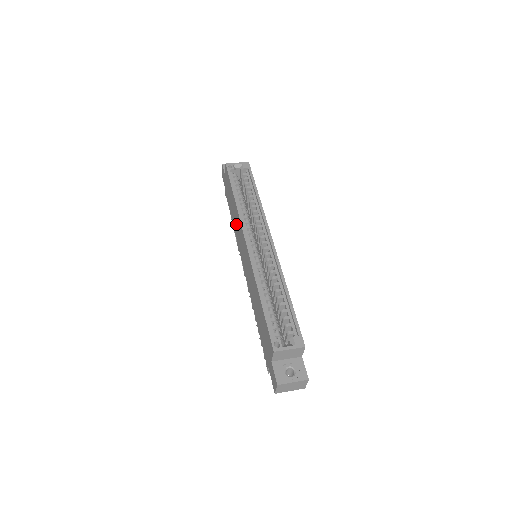
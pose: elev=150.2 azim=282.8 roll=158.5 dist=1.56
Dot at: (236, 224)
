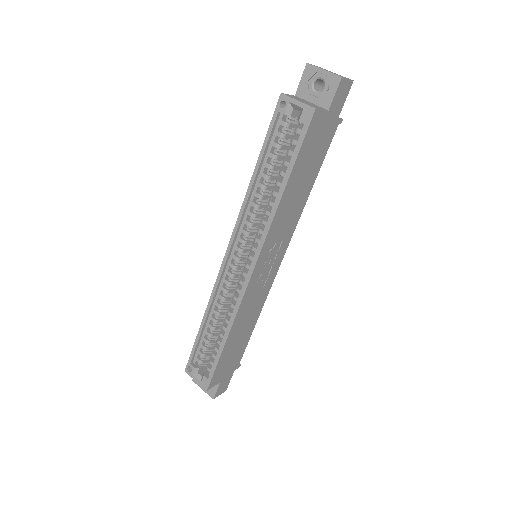
Dot at: occluded
